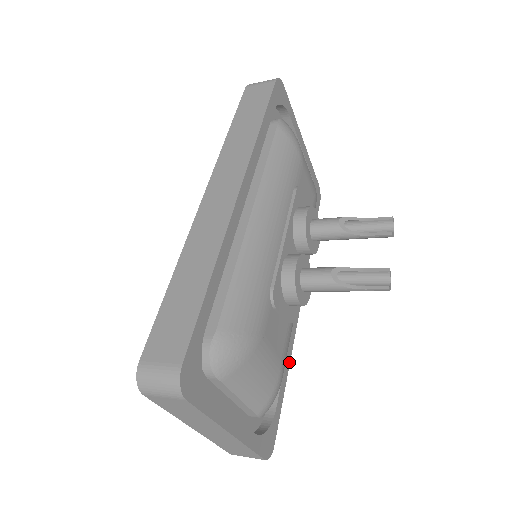
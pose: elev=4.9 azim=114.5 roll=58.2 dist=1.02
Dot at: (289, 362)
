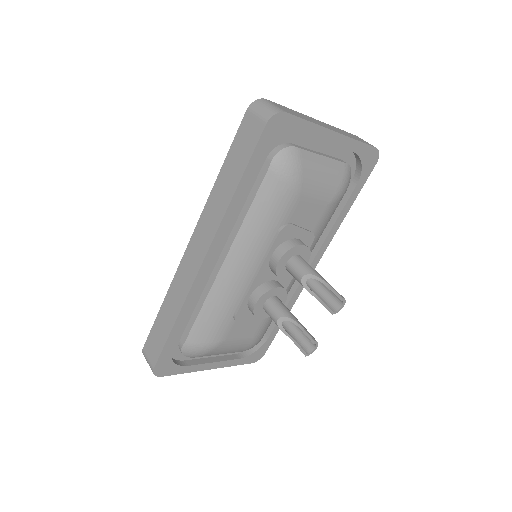
Dot at: occluded
